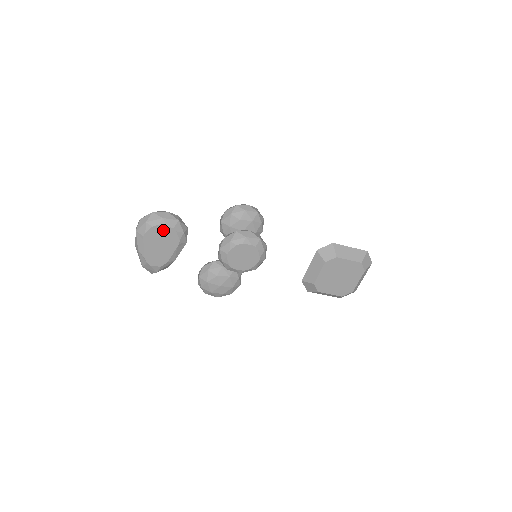
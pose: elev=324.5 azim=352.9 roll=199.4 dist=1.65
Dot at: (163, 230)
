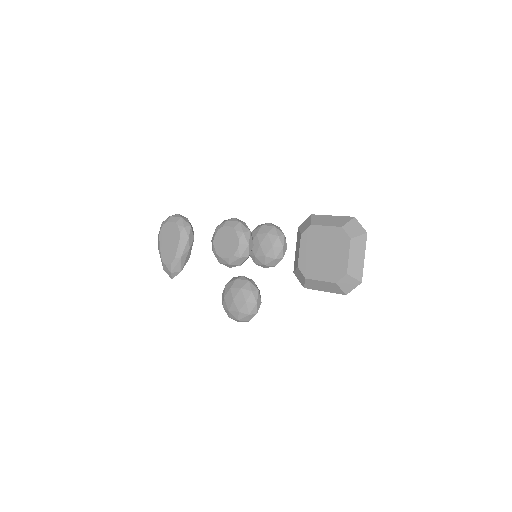
Dot at: (170, 226)
